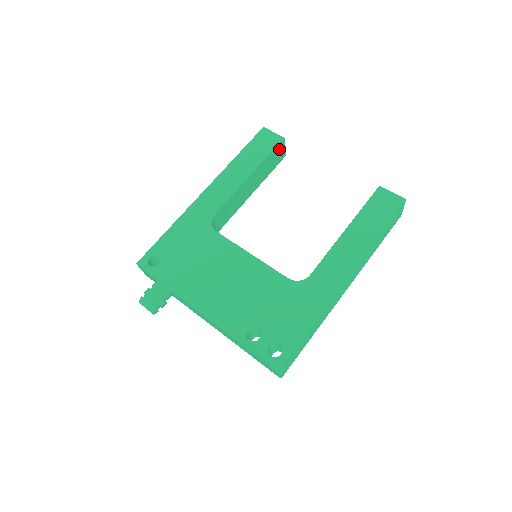
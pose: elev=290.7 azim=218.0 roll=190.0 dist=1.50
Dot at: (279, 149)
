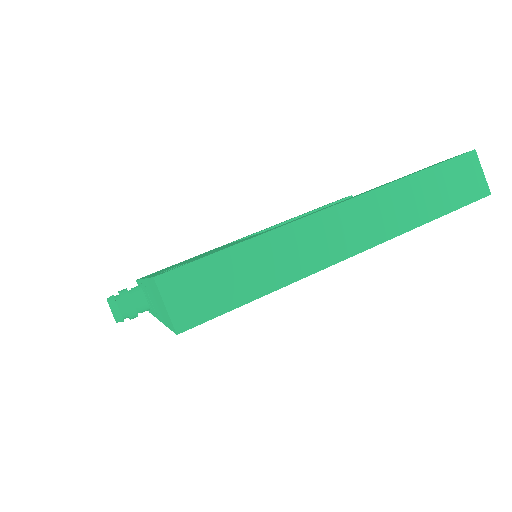
Dot at: occluded
